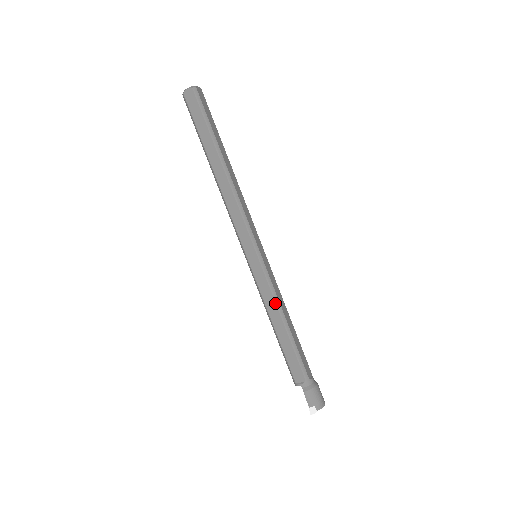
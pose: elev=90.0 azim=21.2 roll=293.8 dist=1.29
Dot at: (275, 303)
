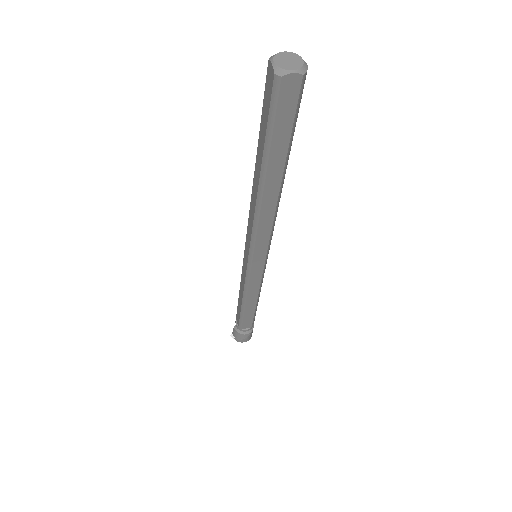
Dot at: (243, 291)
